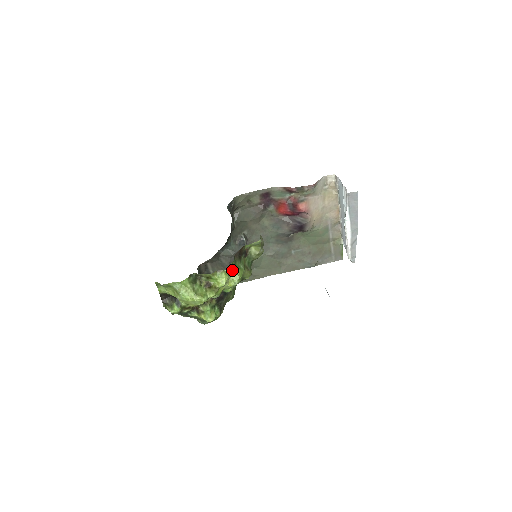
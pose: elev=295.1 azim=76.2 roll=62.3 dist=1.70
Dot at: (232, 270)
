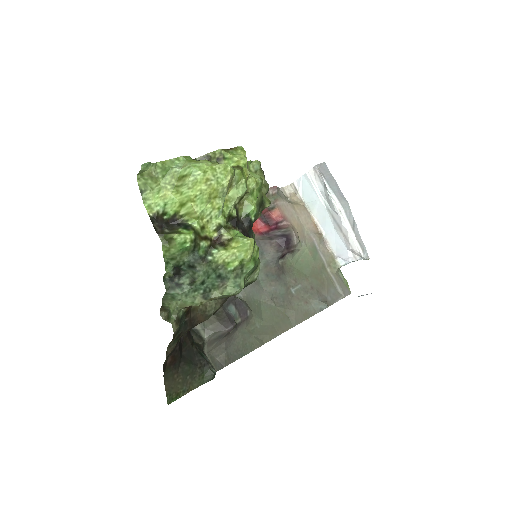
Dot at: occluded
